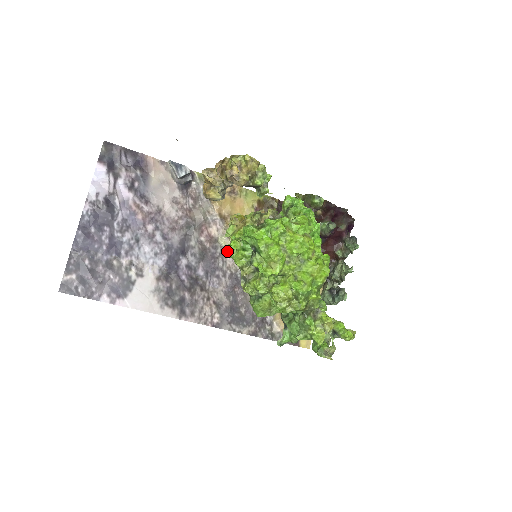
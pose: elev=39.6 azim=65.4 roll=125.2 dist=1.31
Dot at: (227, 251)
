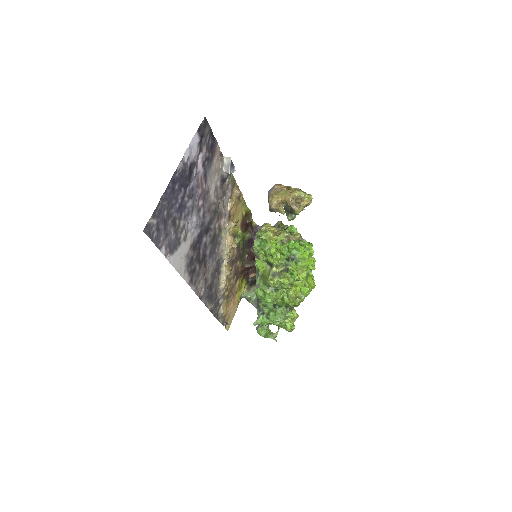
Dot at: (274, 251)
